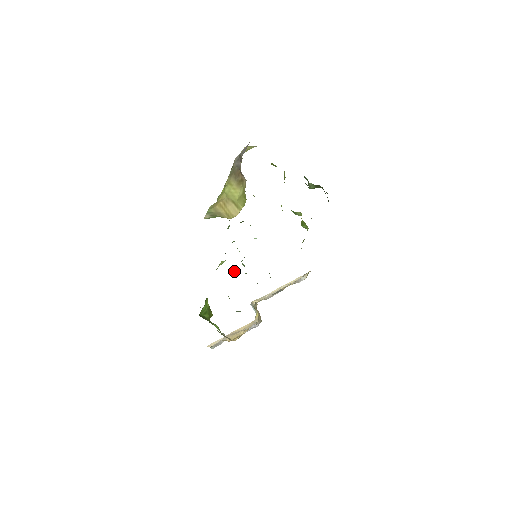
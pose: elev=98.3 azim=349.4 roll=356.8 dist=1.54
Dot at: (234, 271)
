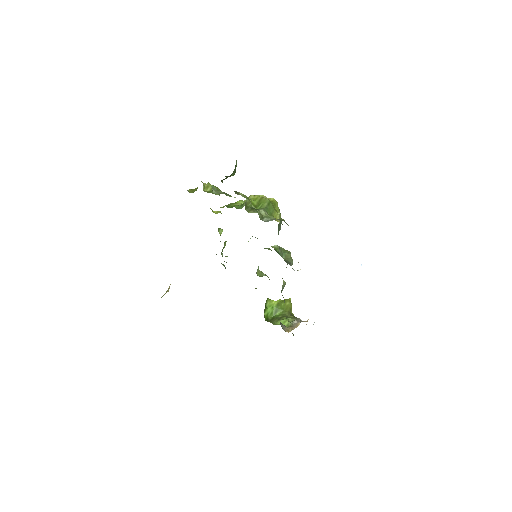
Dot at: (261, 273)
